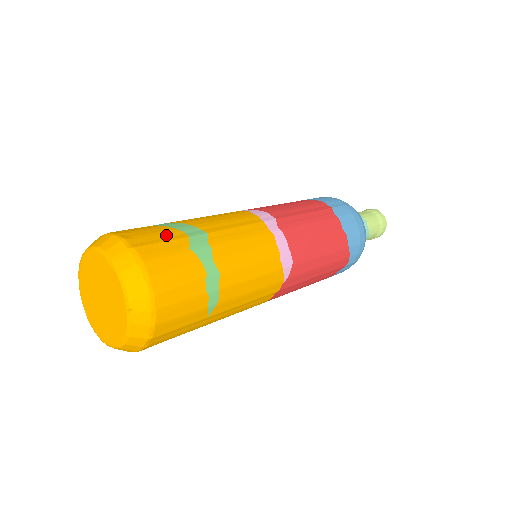
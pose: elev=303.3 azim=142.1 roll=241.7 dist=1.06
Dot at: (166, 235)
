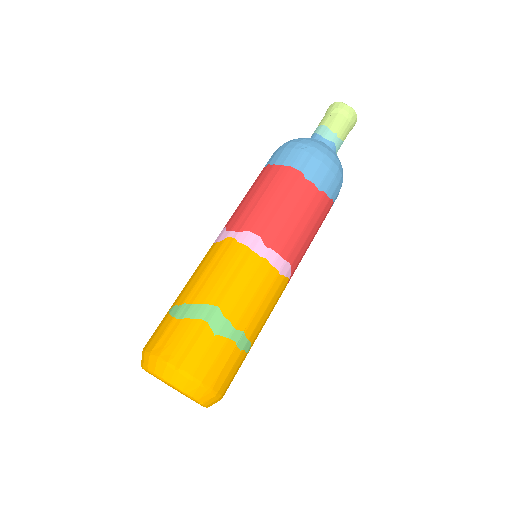
Dot at: (192, 334)
